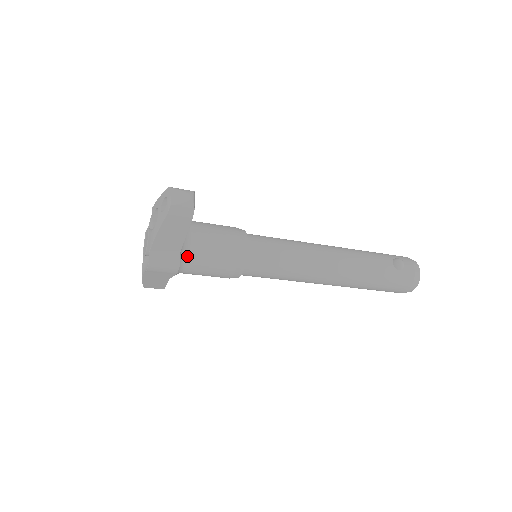
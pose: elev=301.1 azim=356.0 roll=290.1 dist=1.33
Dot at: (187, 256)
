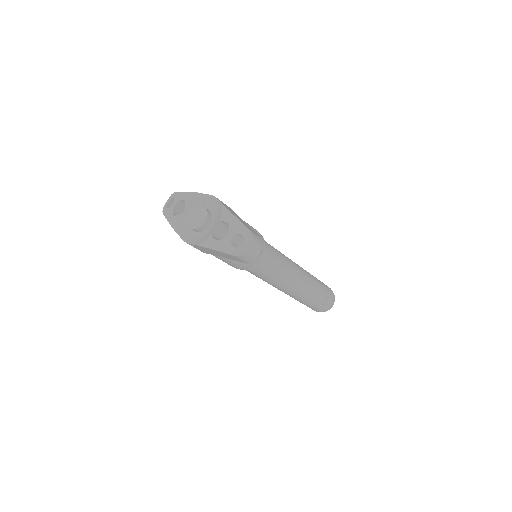
Dot at: occluded
